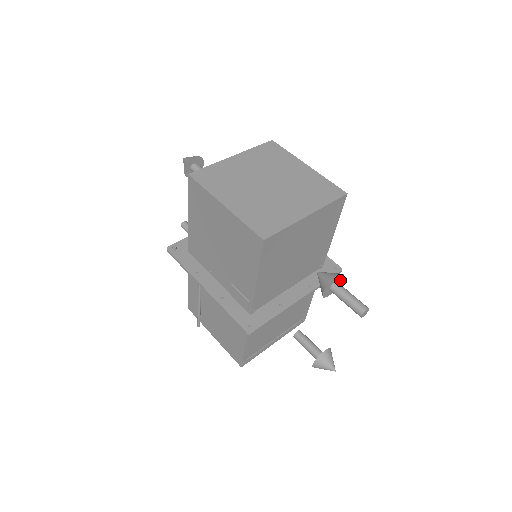
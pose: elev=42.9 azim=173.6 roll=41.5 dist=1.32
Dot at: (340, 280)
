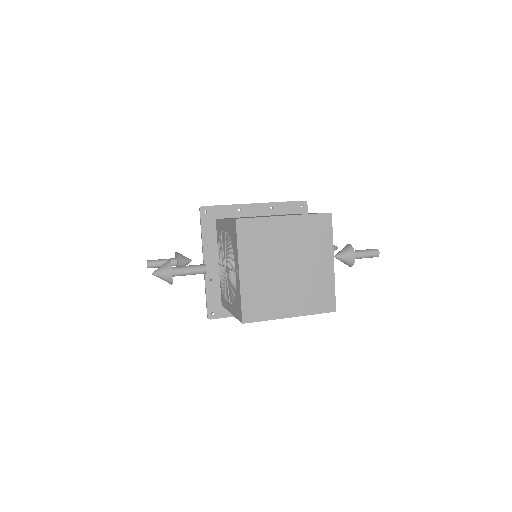
Dot at: (349, 247)
